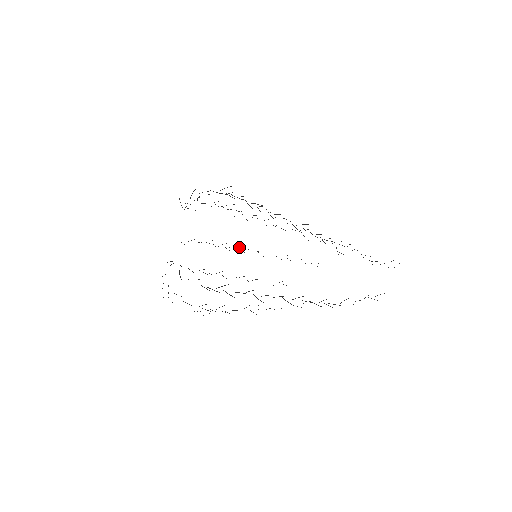
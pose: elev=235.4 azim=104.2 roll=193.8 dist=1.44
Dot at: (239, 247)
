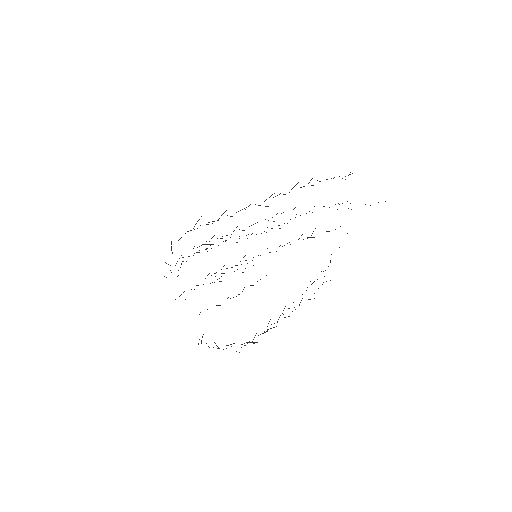
Dot at: occluded
